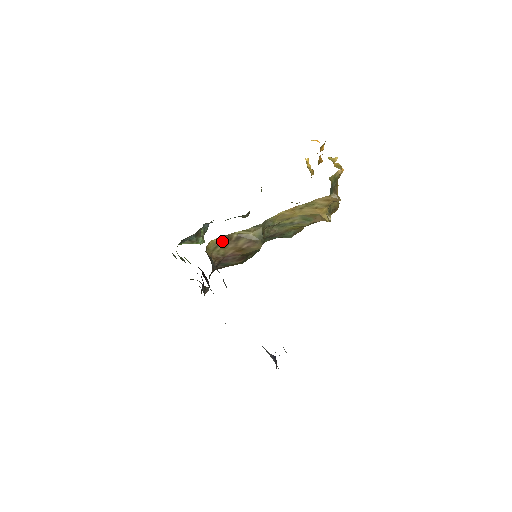
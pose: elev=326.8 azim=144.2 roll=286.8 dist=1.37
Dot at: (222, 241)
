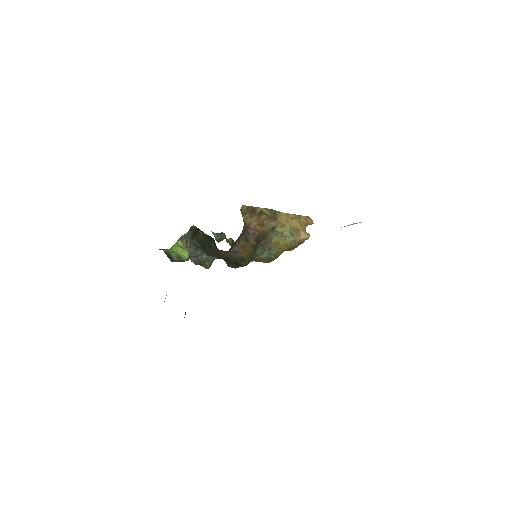
Dot at: (249, 210)
